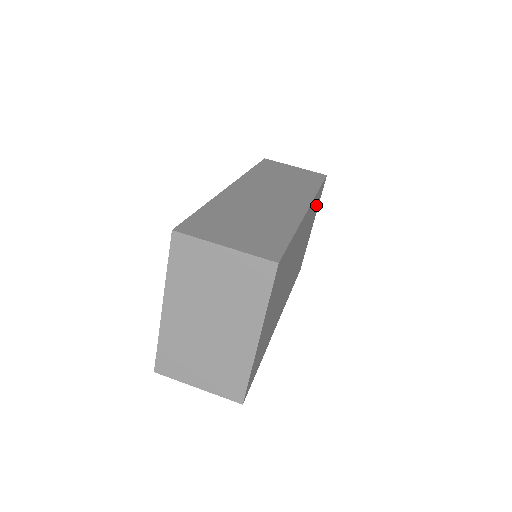
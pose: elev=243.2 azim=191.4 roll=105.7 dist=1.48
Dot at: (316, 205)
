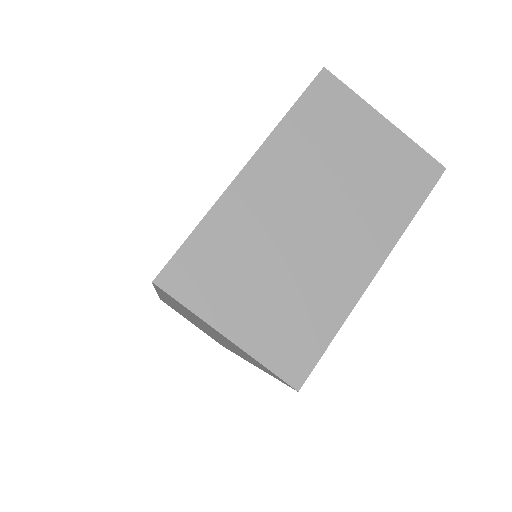
Dot at: occluded
